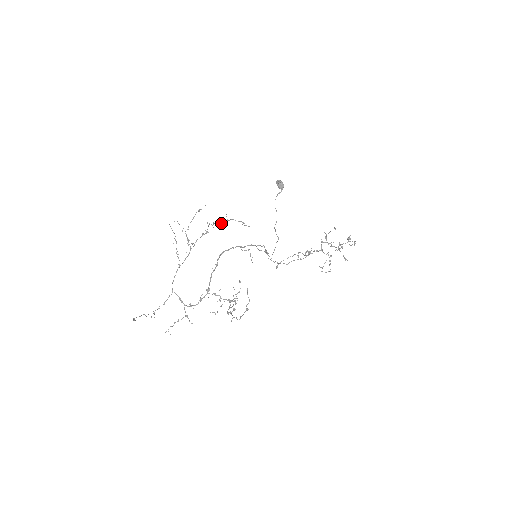
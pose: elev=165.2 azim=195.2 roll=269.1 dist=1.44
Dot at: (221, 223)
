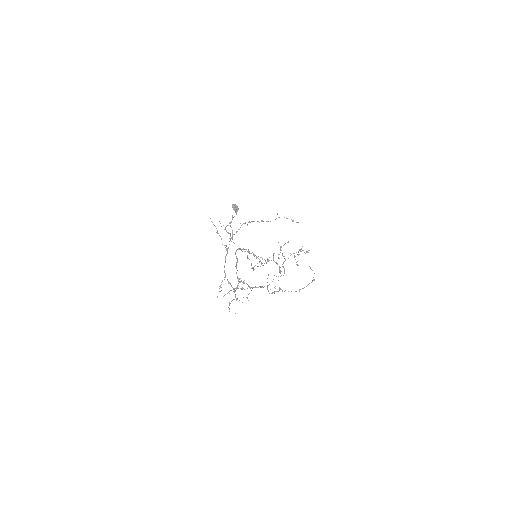
Dot at: occluded
